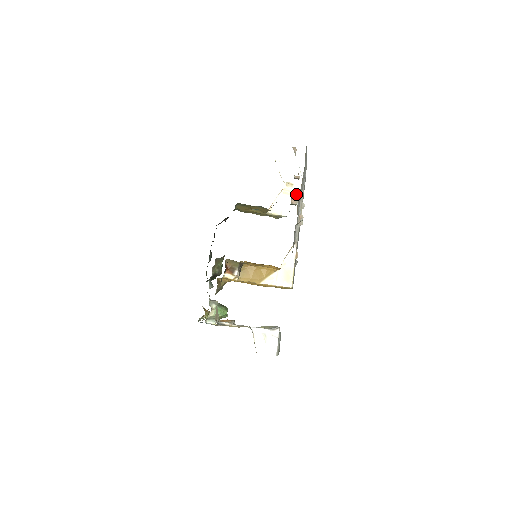
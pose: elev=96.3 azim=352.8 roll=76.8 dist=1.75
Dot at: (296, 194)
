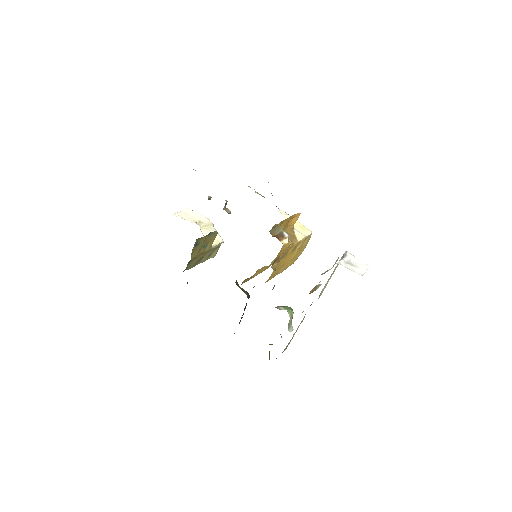
Dot at: (210, 225)
